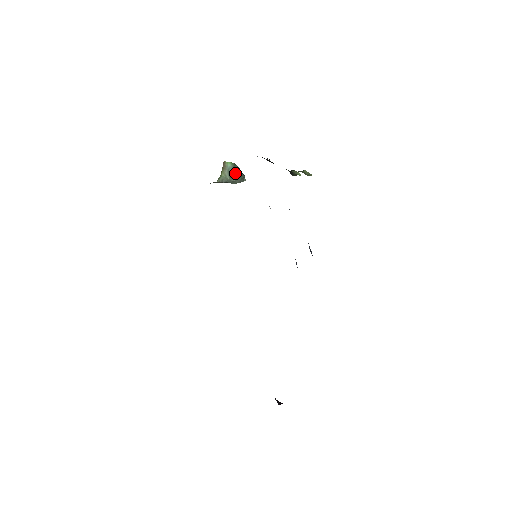
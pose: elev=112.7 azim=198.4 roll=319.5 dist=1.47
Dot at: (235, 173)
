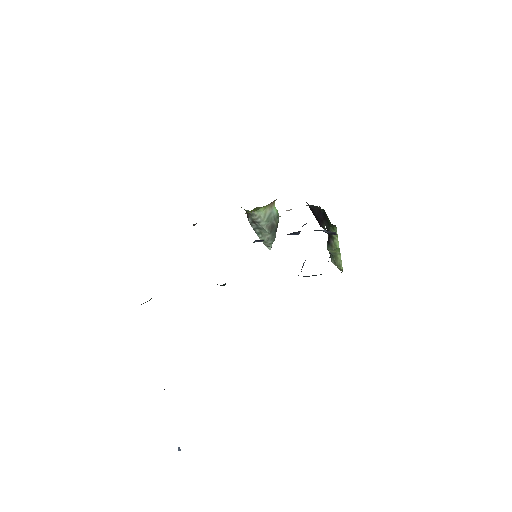
Dot at: (273, 224)
